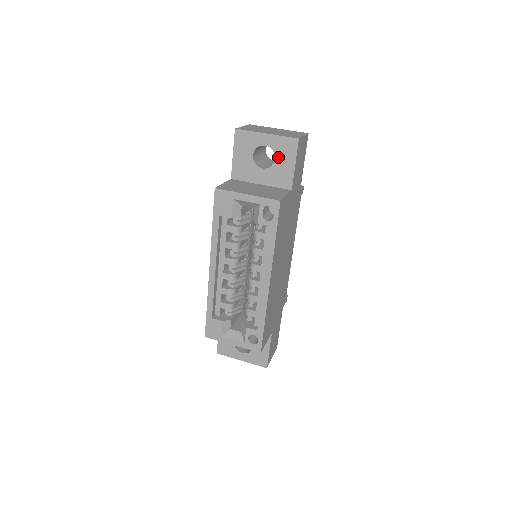
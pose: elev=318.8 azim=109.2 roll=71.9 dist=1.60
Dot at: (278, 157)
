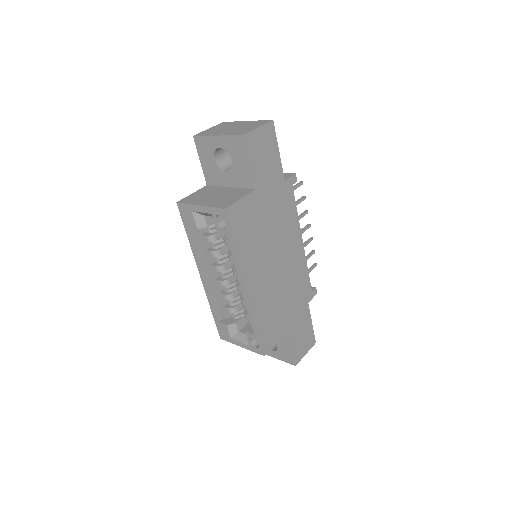
Dot at: (233, 157)
